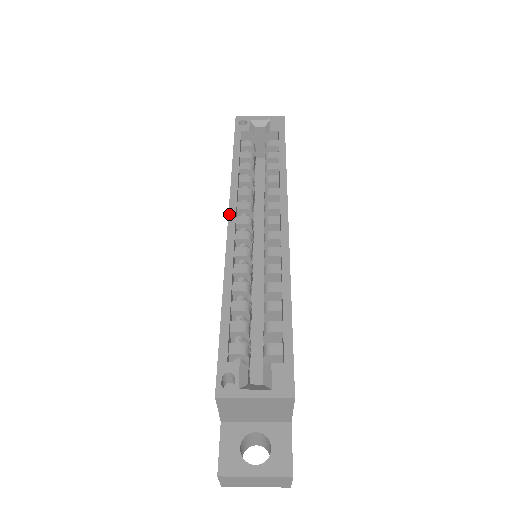
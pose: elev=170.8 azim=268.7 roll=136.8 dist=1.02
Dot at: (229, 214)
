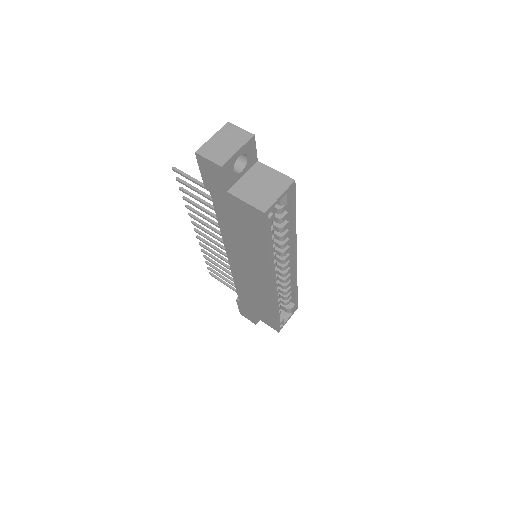
Dot at: (273, 282)
